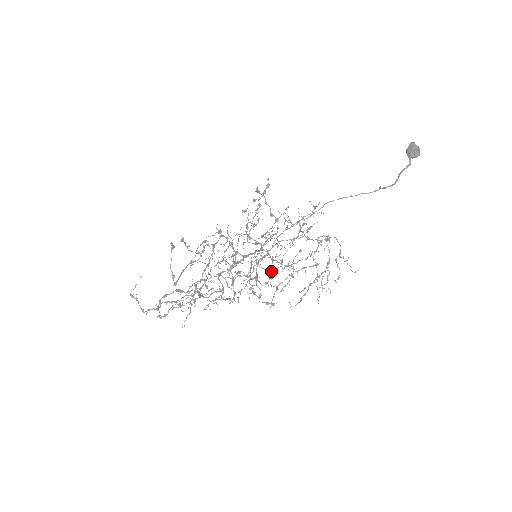
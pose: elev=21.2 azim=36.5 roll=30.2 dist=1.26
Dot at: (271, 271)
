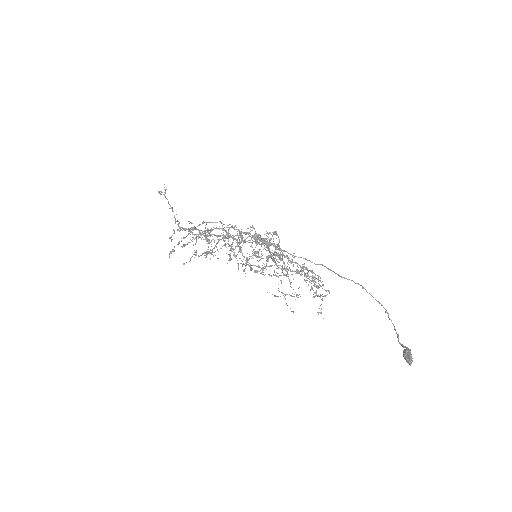
Dot at: occluded
